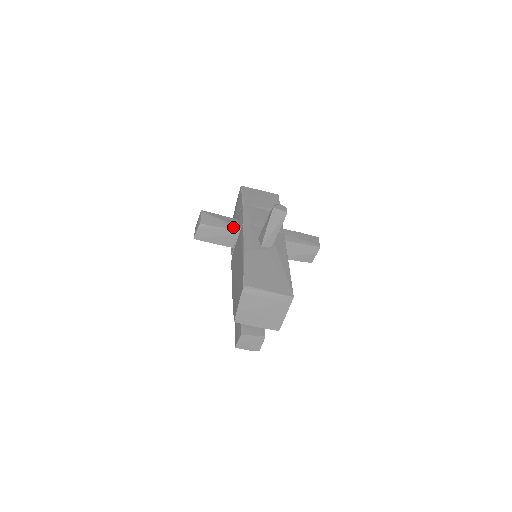
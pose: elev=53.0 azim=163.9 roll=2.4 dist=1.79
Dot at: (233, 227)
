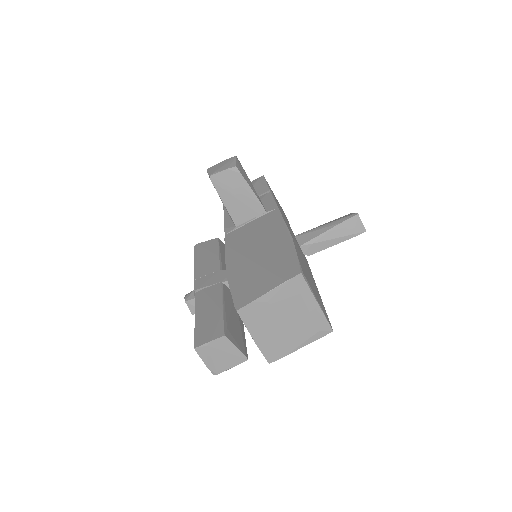
Dot at: occluded
